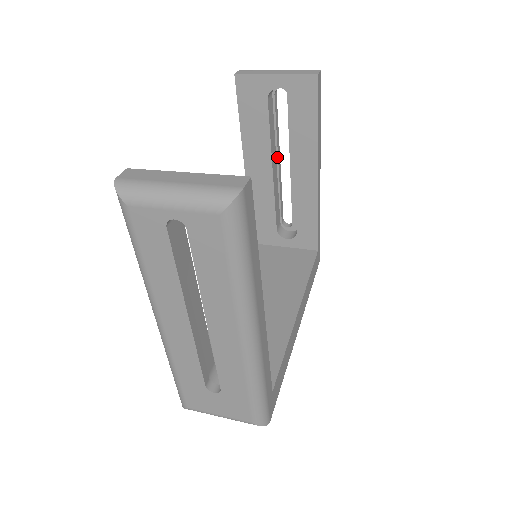
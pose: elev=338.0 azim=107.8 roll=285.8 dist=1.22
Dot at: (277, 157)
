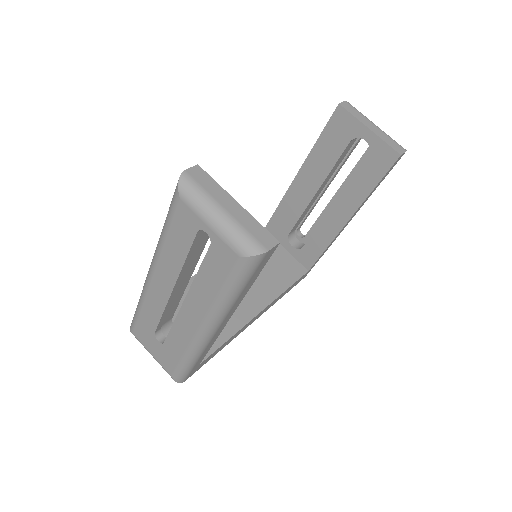
Dot at: (328, 183)
